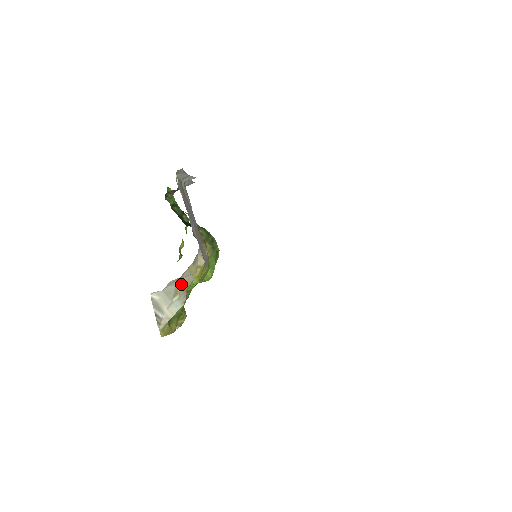
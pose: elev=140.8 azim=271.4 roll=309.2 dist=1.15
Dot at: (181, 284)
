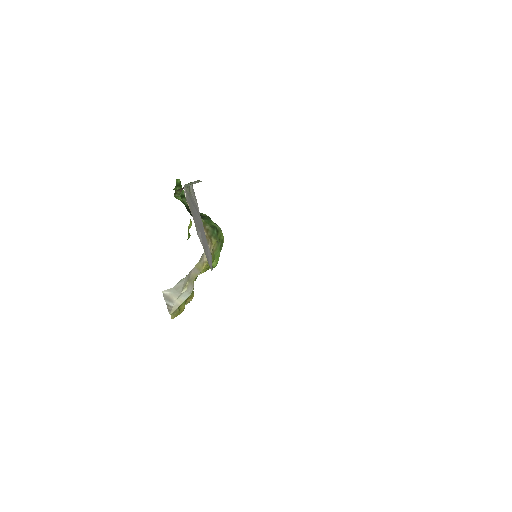
Dot at: (189, 278)
